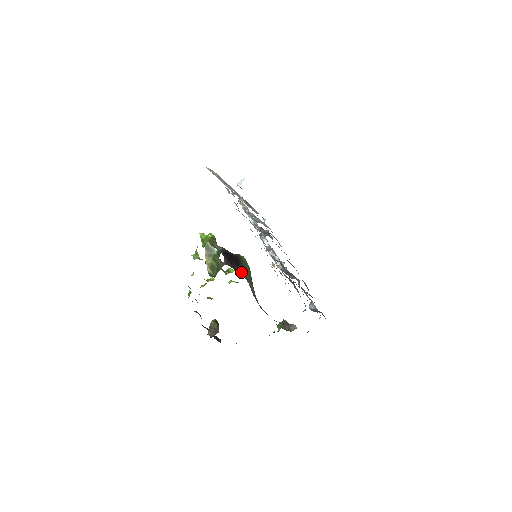
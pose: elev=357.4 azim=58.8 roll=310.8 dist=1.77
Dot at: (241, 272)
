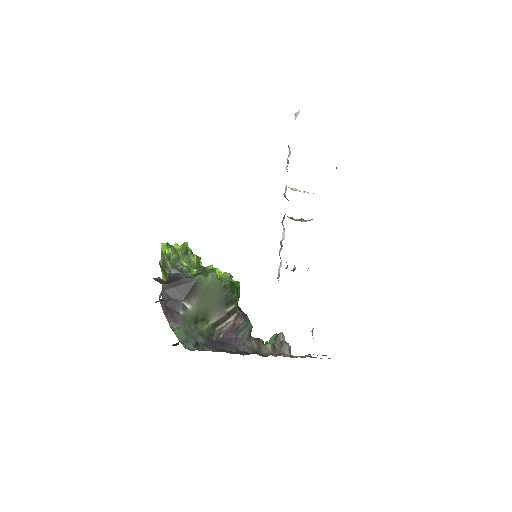
Dot at: (183, 308)
